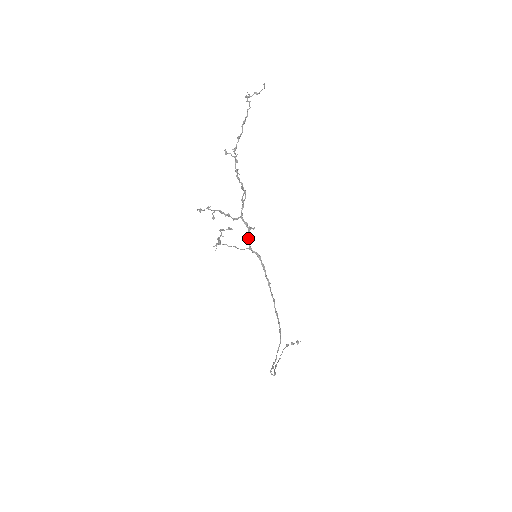
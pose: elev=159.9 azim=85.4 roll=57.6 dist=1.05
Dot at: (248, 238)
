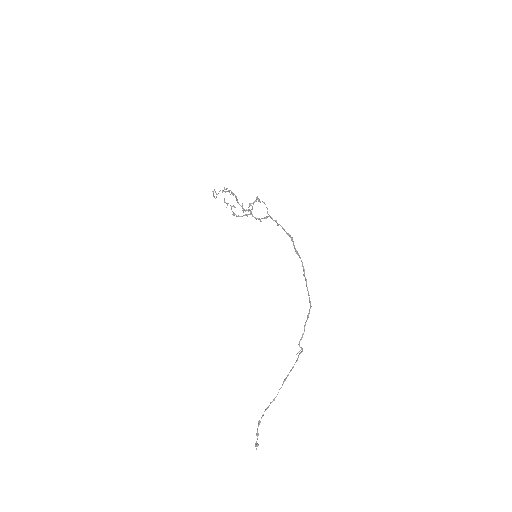
Dot at: (265, 217)
